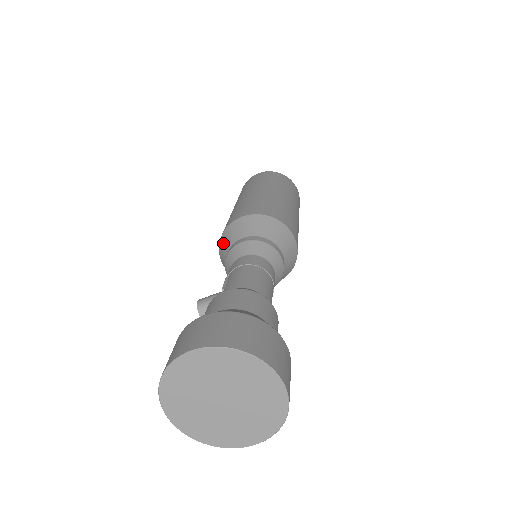
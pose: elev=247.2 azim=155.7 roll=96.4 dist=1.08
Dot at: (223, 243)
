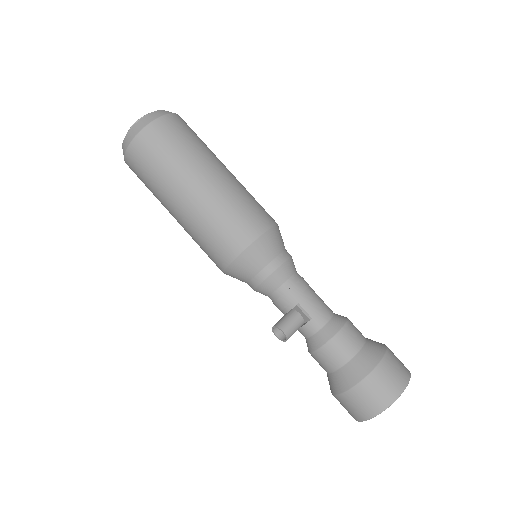
Dot at: (249, 261)
